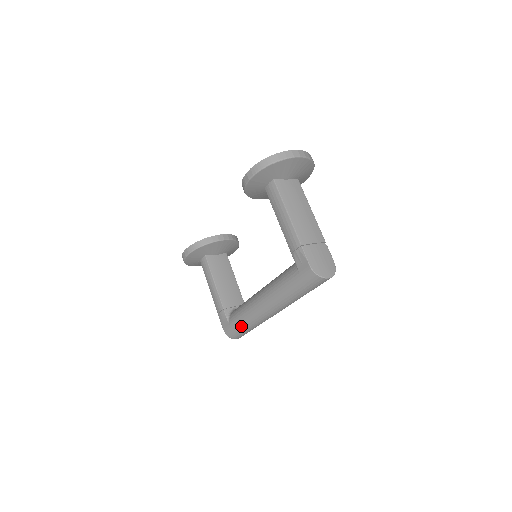
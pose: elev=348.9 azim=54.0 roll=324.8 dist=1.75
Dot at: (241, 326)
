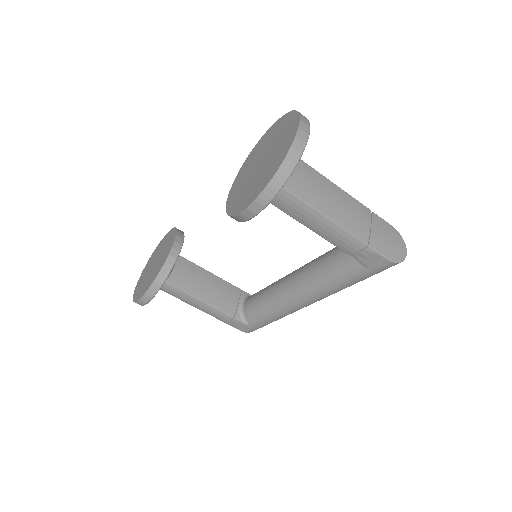
Dot at: (271, 322)
